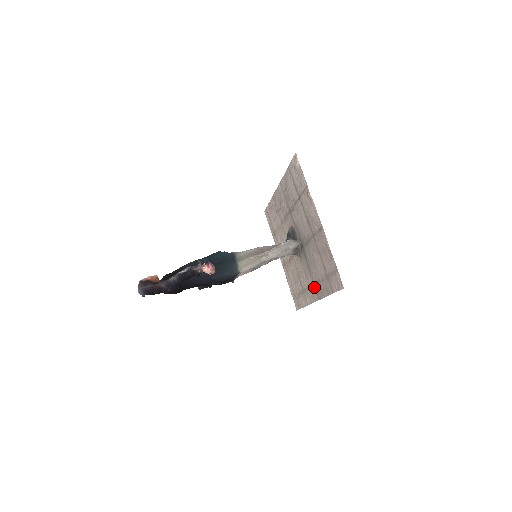
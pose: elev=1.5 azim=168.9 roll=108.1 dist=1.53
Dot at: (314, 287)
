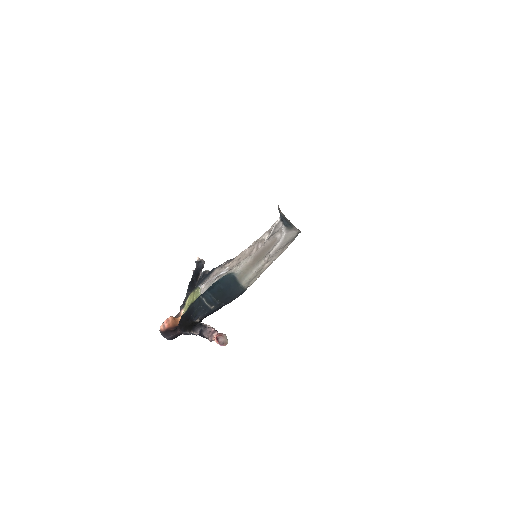
Dot at: occluded
